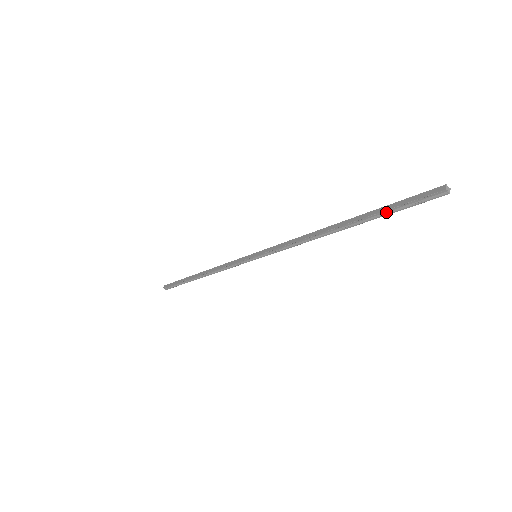
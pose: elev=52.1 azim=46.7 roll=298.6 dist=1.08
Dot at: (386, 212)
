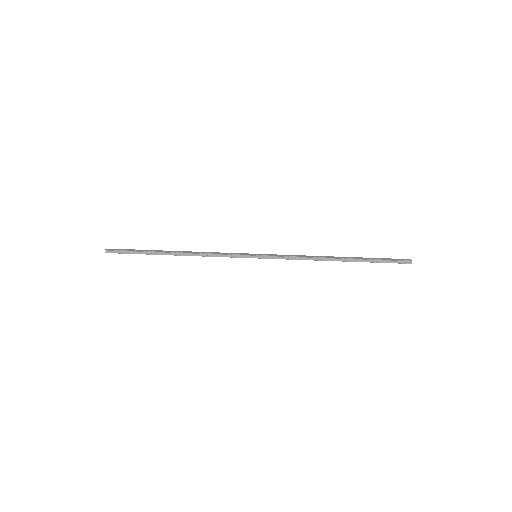
Dot at: (375, 261)
